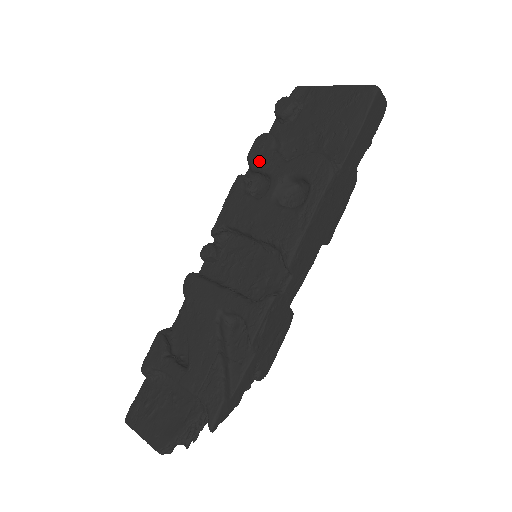
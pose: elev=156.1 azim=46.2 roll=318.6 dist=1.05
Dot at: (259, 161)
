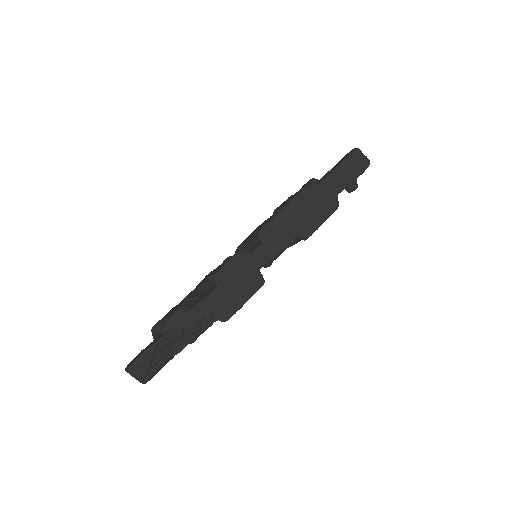
Dot at: occluded
